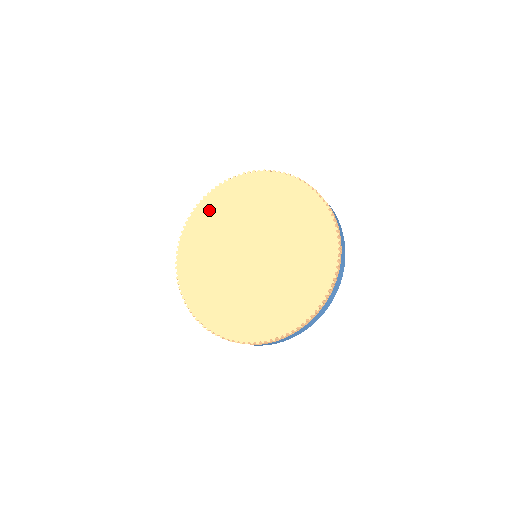
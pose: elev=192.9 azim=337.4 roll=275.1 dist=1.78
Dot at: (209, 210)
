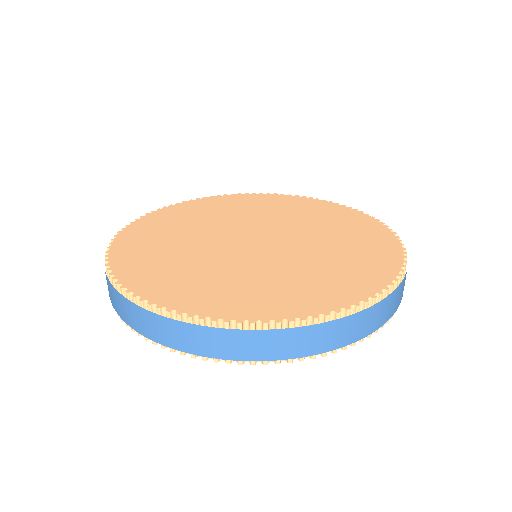
Dot at: (136, 249)
